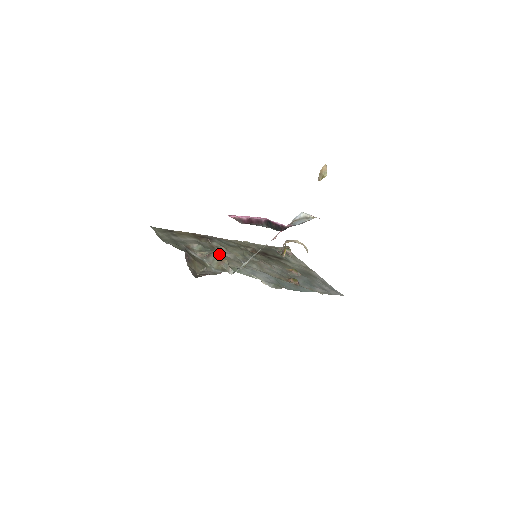
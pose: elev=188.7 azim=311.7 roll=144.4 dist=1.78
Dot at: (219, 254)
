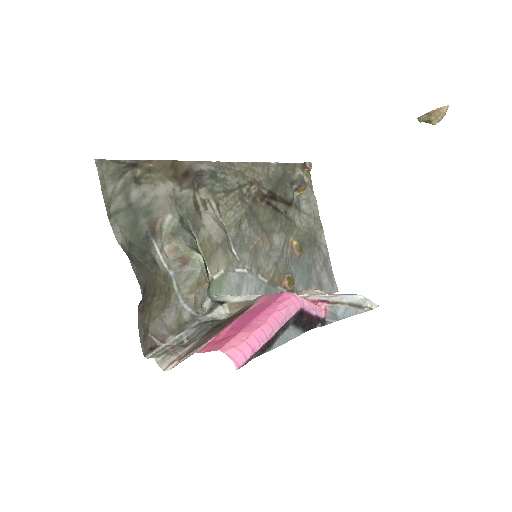
Dot at: (200, 271)
